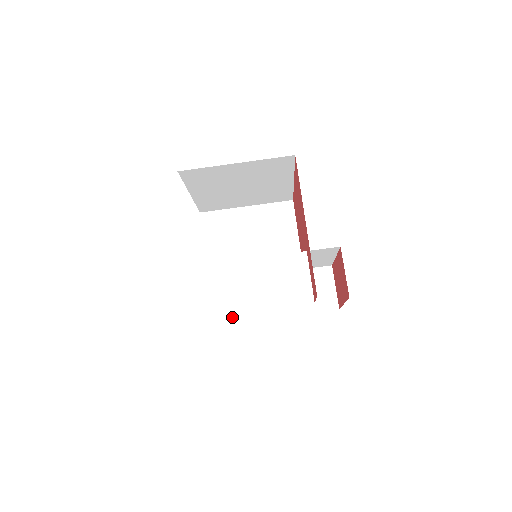
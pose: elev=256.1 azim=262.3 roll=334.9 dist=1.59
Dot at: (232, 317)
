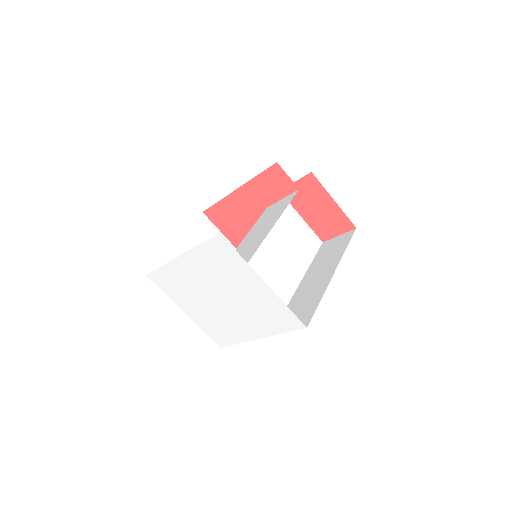
Dot at: (312, 308)
